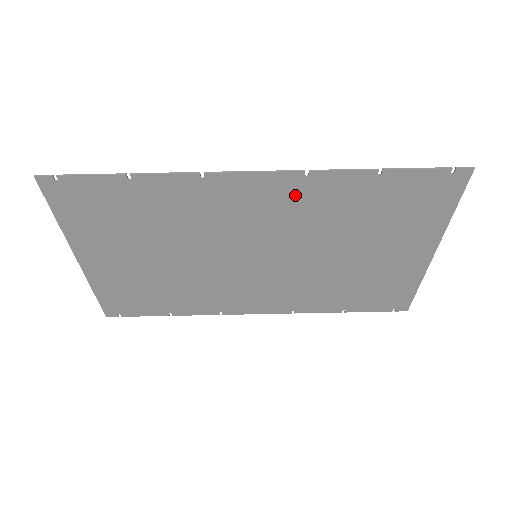
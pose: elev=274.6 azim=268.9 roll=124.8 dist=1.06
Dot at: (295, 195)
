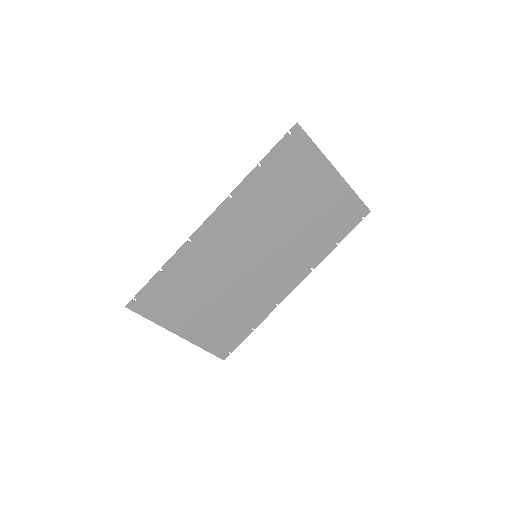
Dot at: (237, 210)
